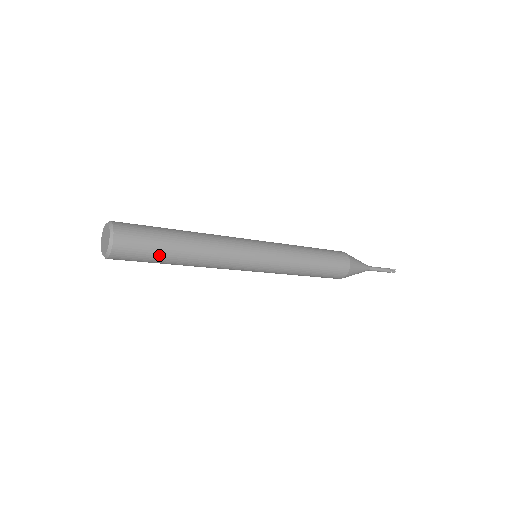
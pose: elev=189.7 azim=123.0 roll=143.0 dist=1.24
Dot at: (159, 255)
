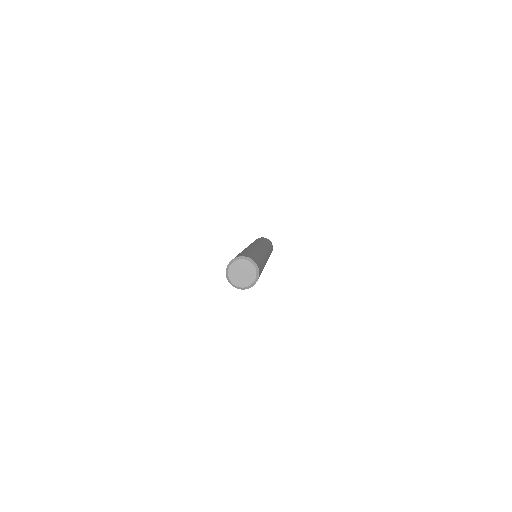
Dot at: occluded
